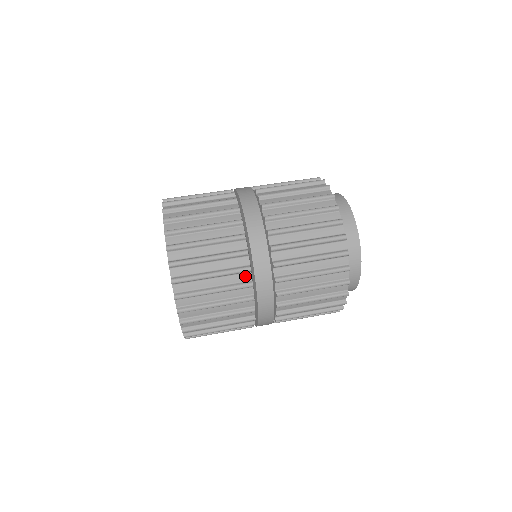
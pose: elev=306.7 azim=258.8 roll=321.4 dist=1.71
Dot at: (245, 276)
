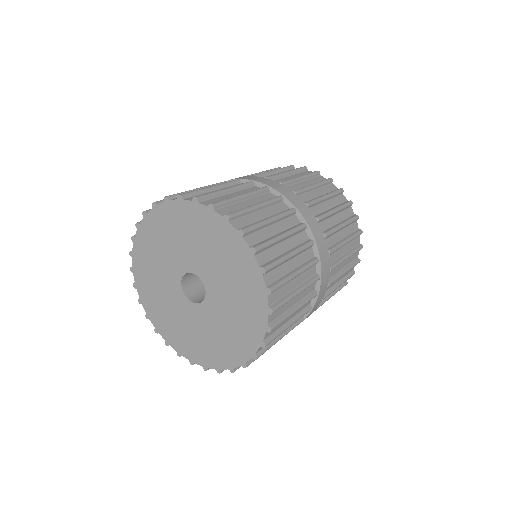
Dot at: occluded
